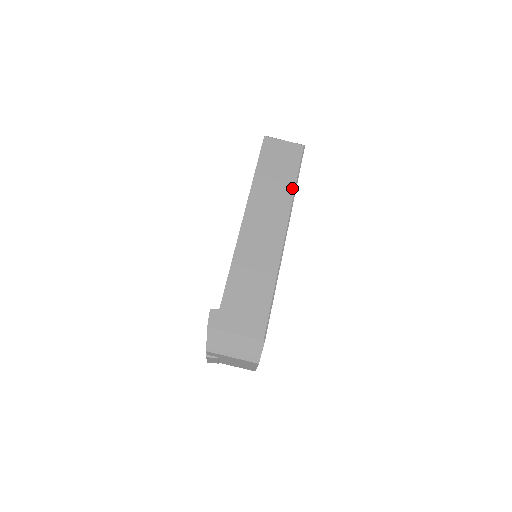
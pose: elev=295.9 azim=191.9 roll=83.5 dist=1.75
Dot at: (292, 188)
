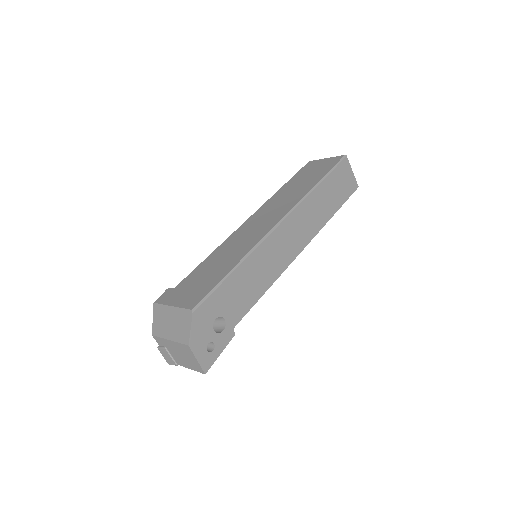
Dot at: (311, 187)
